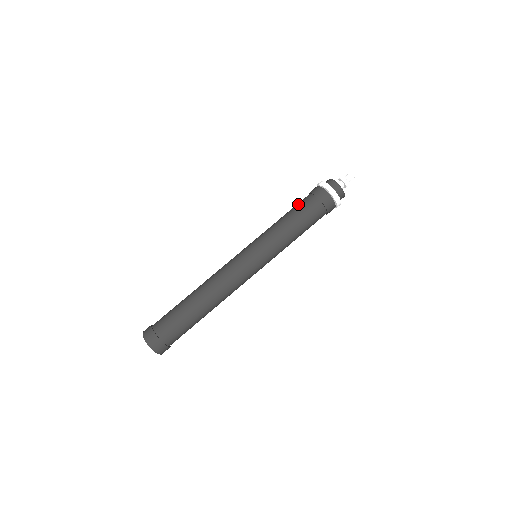
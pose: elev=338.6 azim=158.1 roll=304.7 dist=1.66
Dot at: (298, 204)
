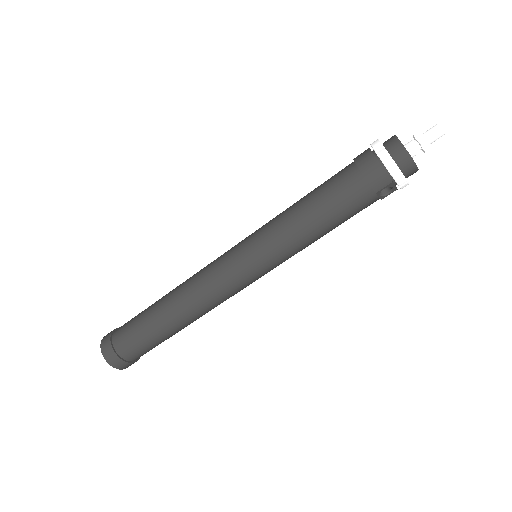
Dot at: occluded
